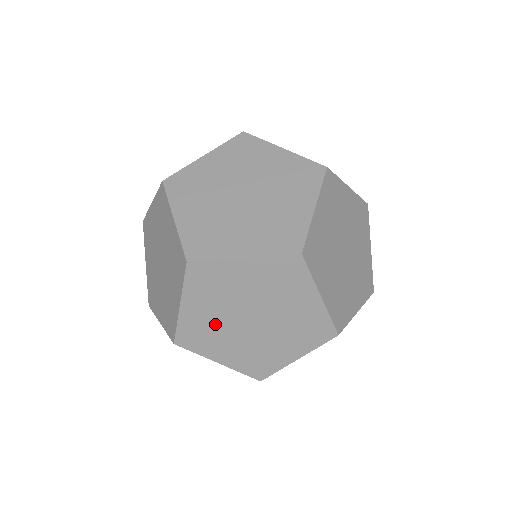
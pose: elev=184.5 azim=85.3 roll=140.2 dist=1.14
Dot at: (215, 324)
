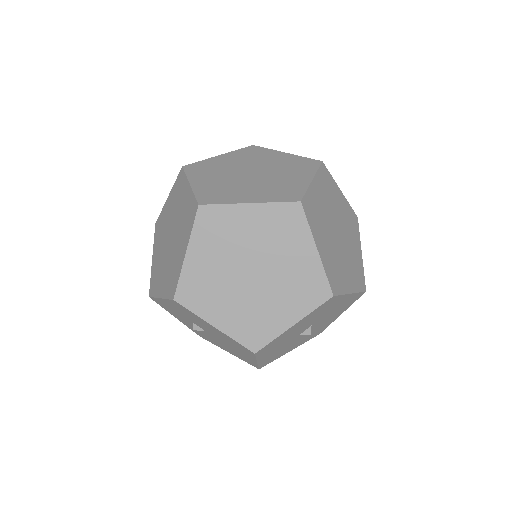
Dot at: (216, 277)
